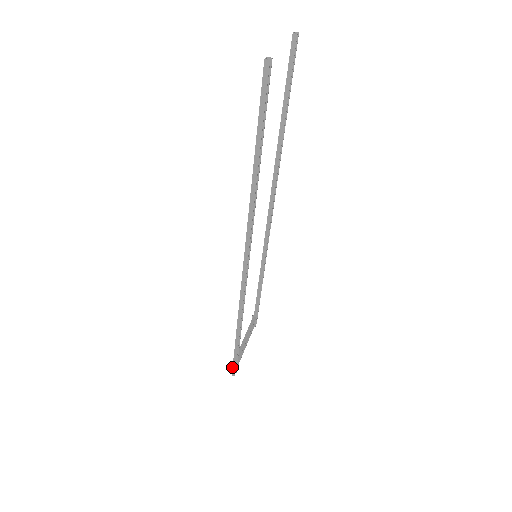
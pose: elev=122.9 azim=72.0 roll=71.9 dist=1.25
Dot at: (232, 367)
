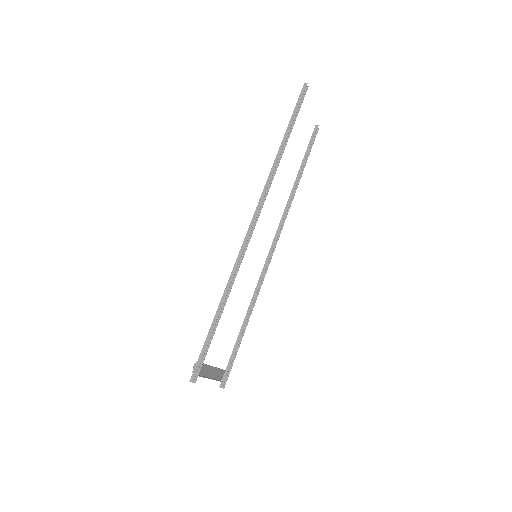
Dot at: (195, 364)
